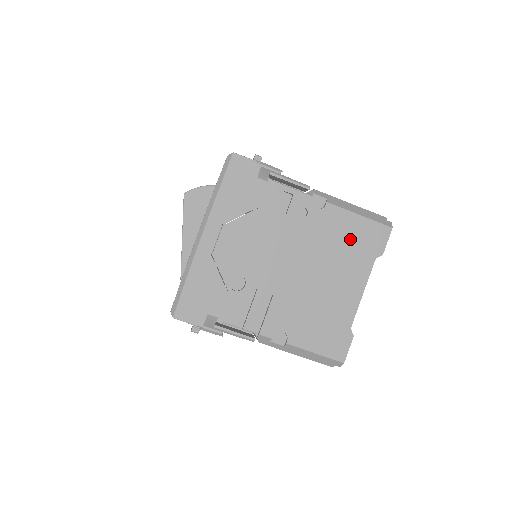
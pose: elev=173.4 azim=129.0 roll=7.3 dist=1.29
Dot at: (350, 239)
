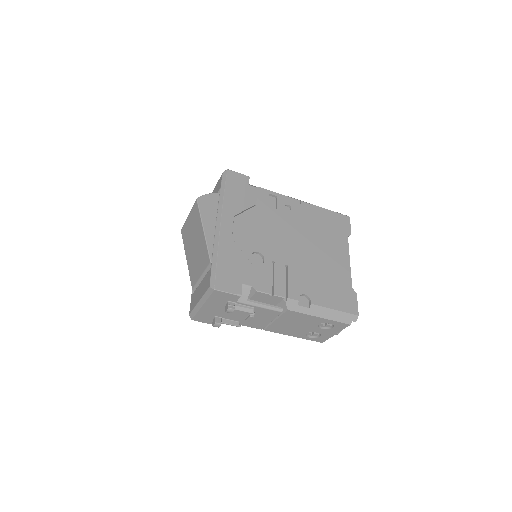
Dot at: (326, 225)
